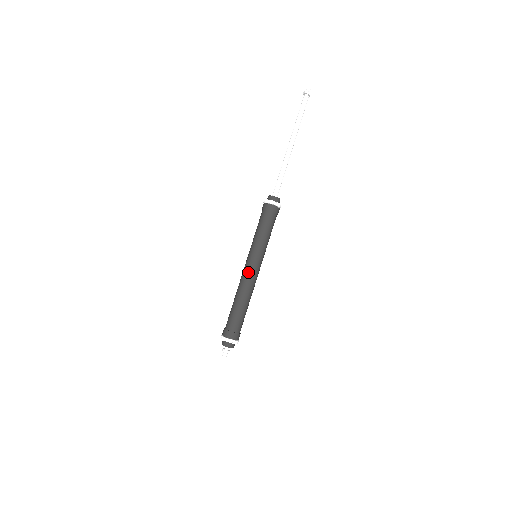
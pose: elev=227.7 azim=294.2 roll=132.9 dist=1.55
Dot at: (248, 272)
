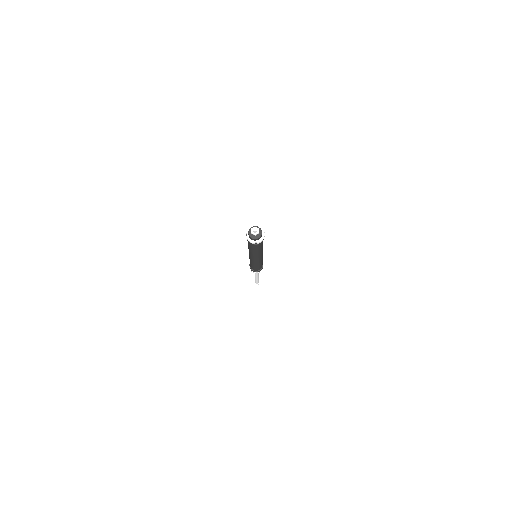
Dot at: occluded
